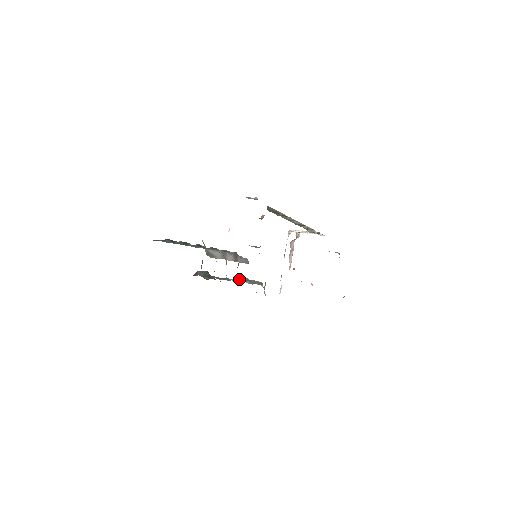
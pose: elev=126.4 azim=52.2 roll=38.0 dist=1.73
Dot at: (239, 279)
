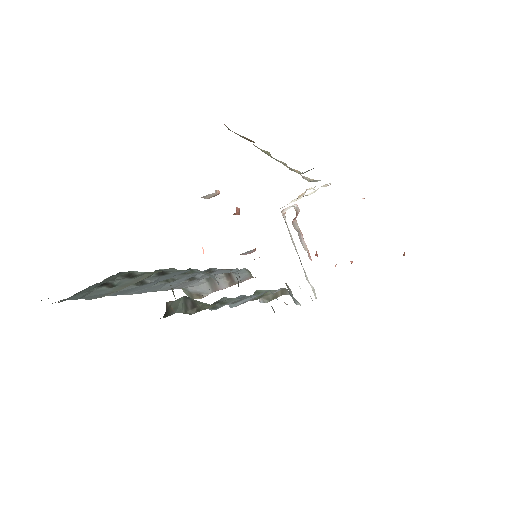
Dot at: occluded
